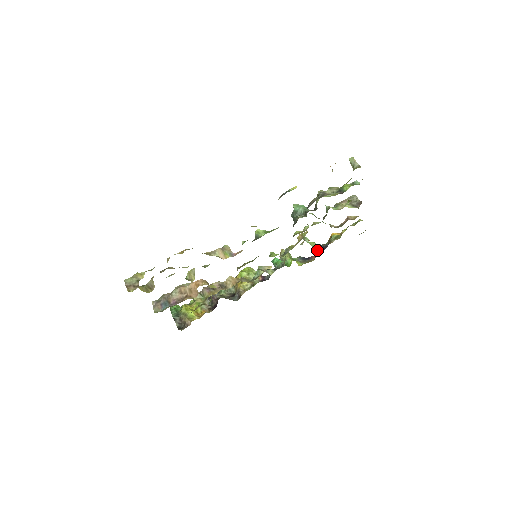
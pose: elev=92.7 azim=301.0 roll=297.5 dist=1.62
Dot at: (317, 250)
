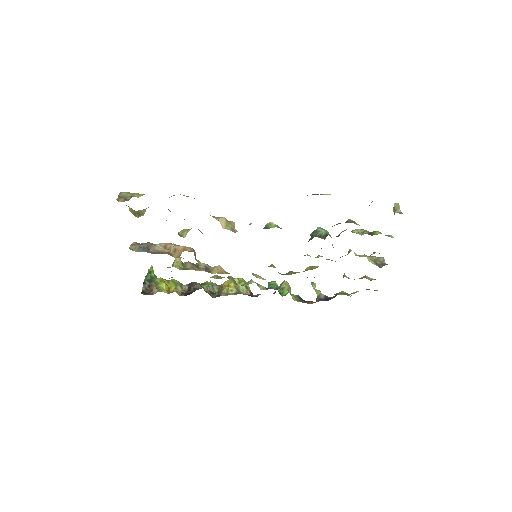
Dot at: (319, 298)
